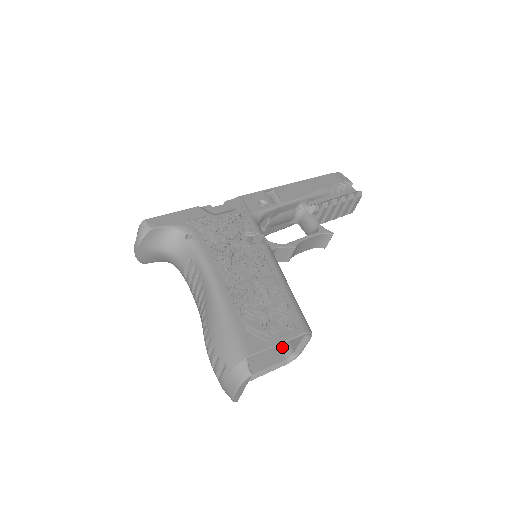
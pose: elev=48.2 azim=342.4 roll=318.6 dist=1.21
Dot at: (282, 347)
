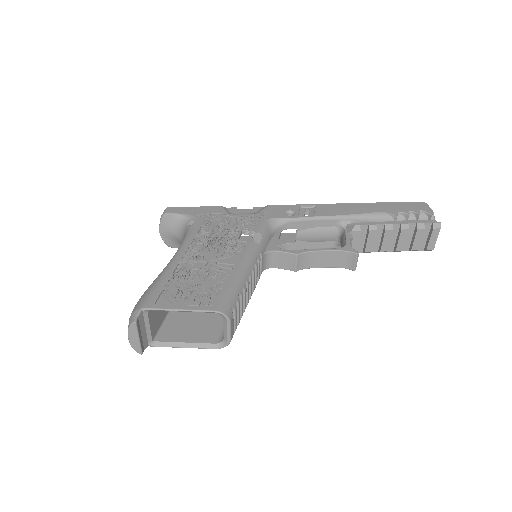
Dot at: (222, 333)
